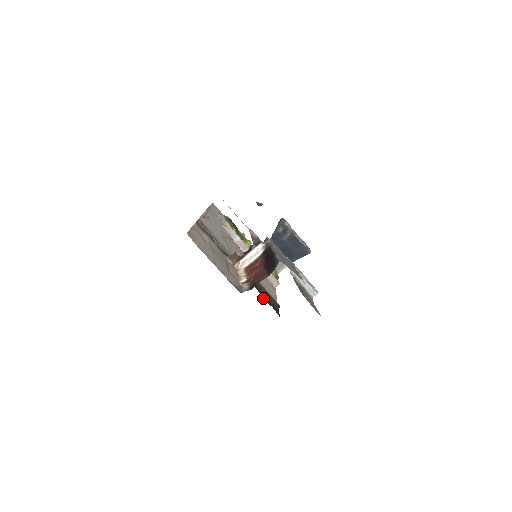
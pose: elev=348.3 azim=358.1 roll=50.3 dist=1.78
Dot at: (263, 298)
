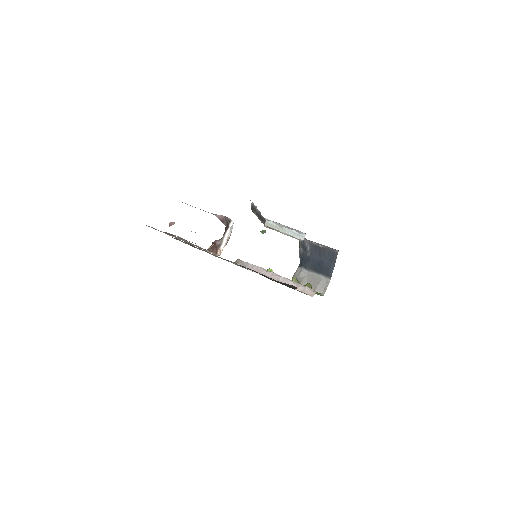
Dot at: occluded
